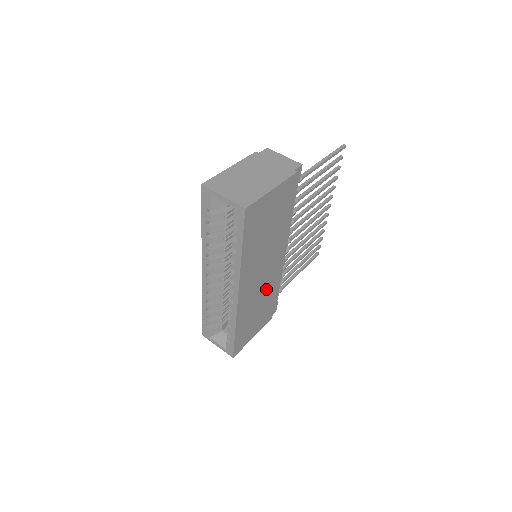
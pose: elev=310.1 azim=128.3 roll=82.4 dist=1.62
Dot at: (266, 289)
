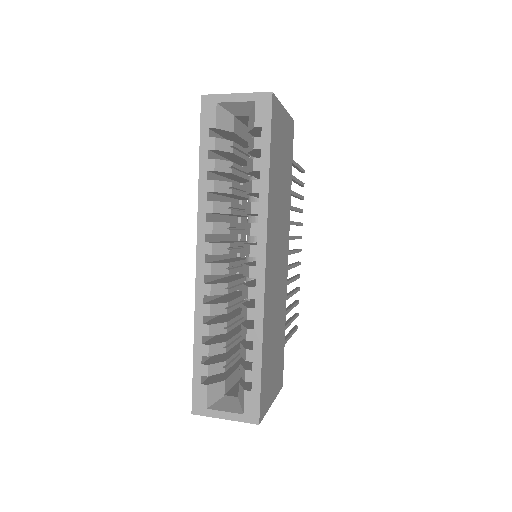
Dot at: (280, 301)
